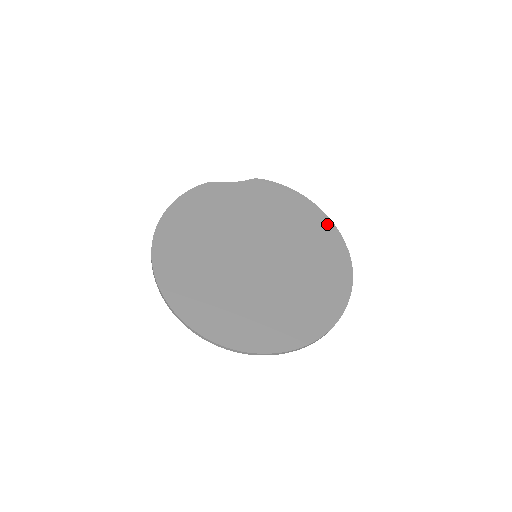
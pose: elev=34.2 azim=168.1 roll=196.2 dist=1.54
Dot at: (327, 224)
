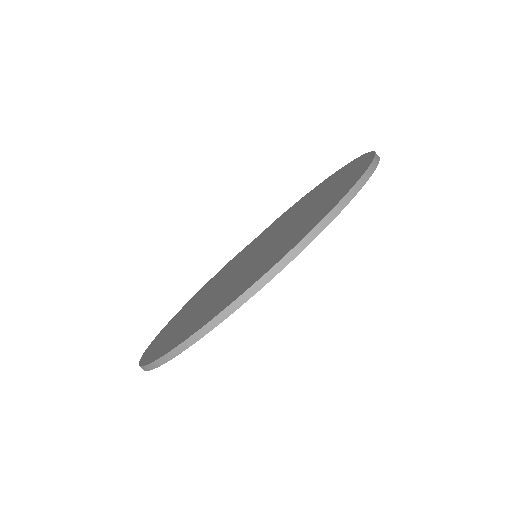
Dot at: (347, 166)
